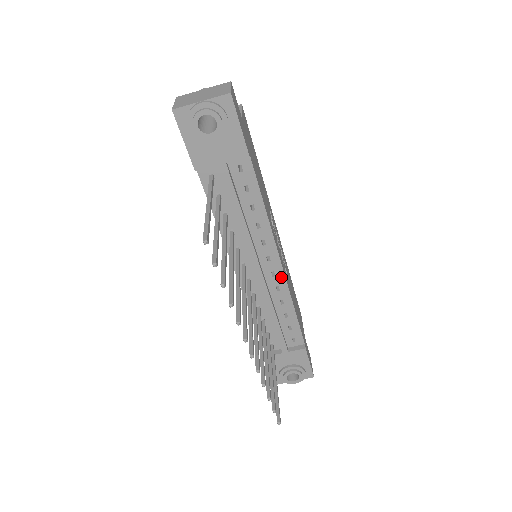
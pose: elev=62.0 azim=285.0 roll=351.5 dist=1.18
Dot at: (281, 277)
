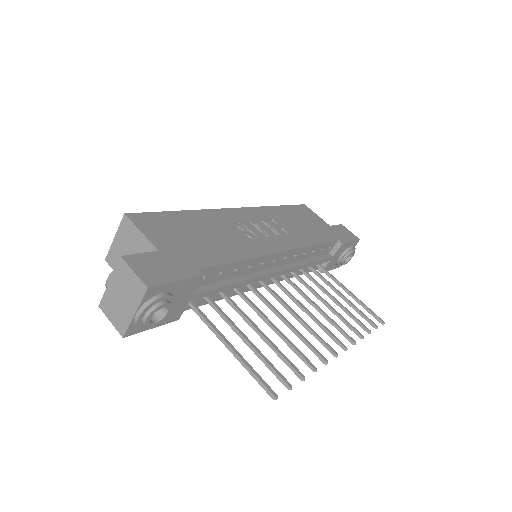
Dot at: (291, 253)
